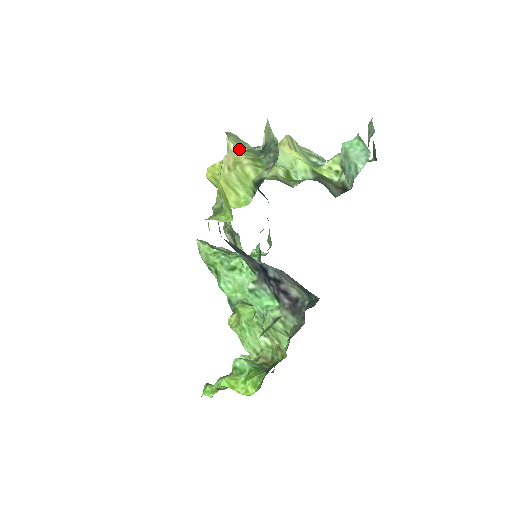
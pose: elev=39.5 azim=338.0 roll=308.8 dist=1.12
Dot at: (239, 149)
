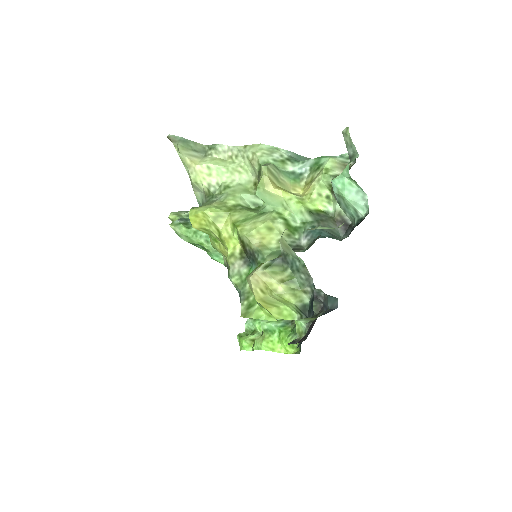
Dot at: (199, 165)
